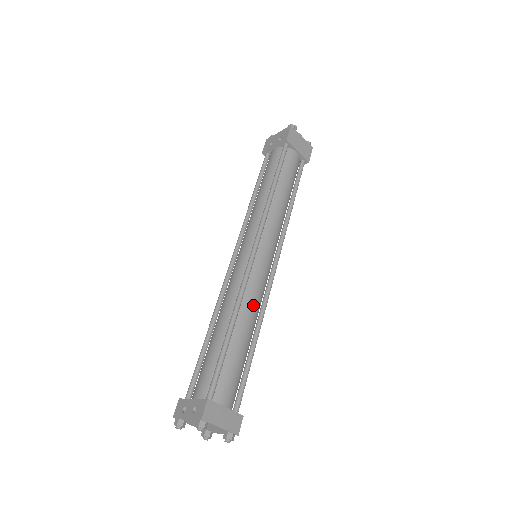
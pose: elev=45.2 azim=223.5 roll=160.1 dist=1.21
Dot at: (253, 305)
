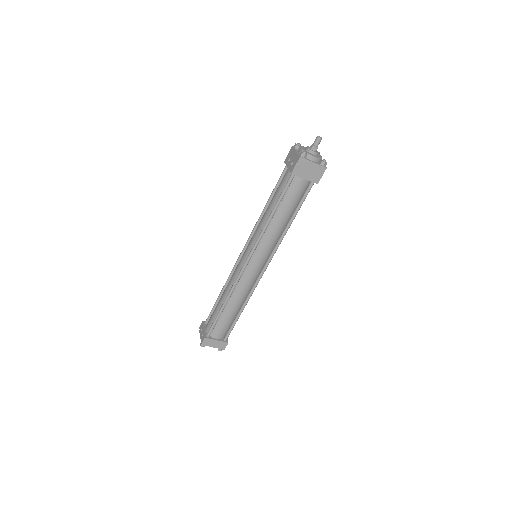
Dot at: (241, 294)
